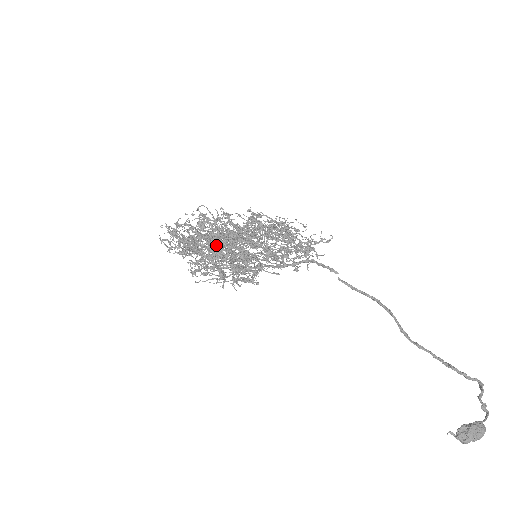
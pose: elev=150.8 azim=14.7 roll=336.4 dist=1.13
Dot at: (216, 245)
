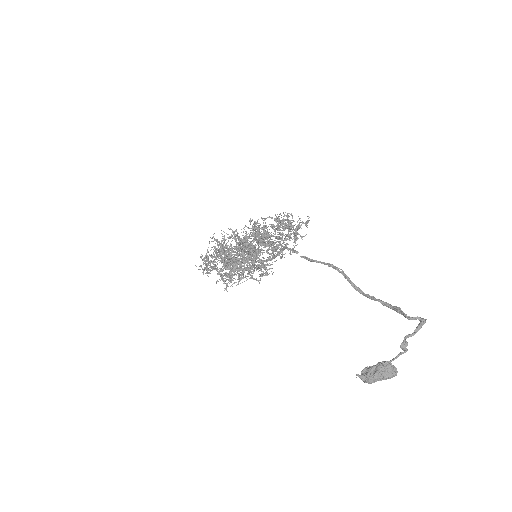
Dot at: occluded
